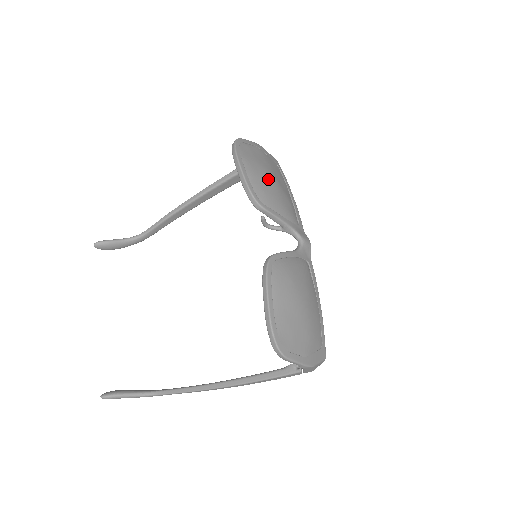
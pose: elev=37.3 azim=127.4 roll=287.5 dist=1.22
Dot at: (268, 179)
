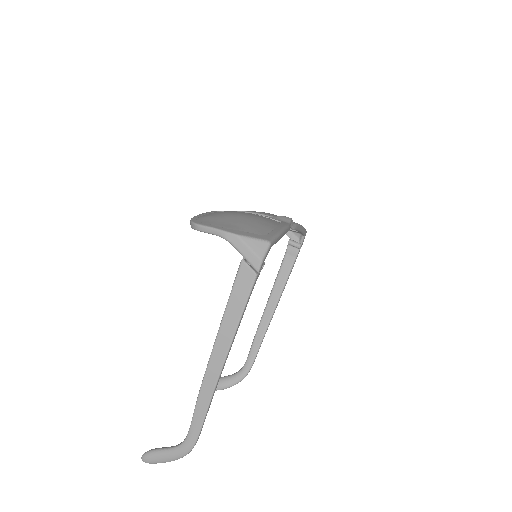
Dot at: occluded
